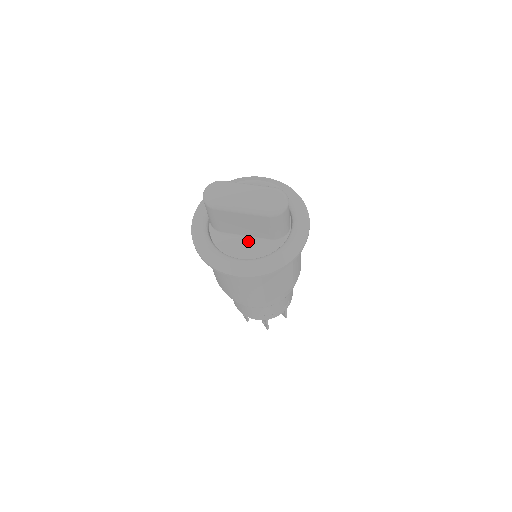
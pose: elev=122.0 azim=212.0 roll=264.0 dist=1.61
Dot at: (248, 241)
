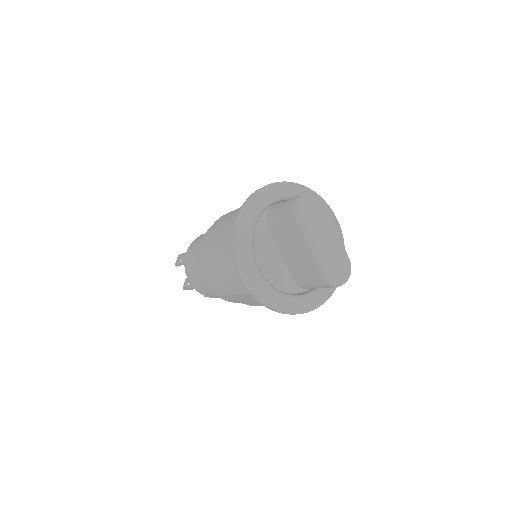
Dot at: (278, 260)
